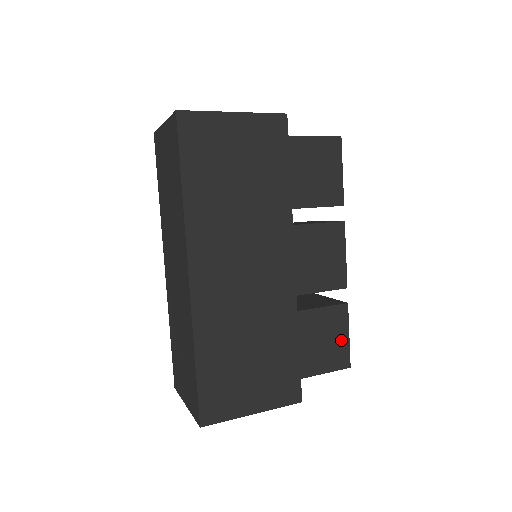
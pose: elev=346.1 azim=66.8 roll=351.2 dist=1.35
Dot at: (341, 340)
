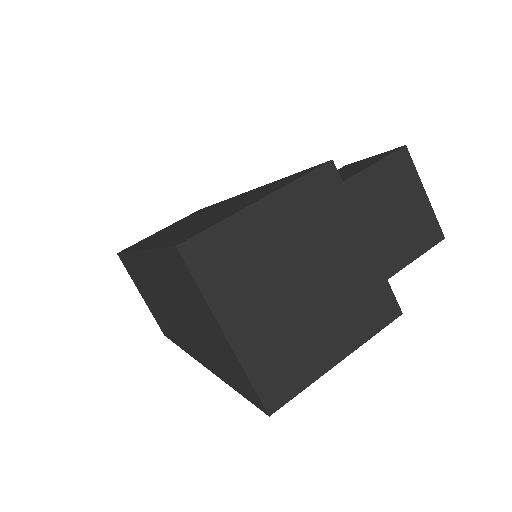
Dot at: occluded
